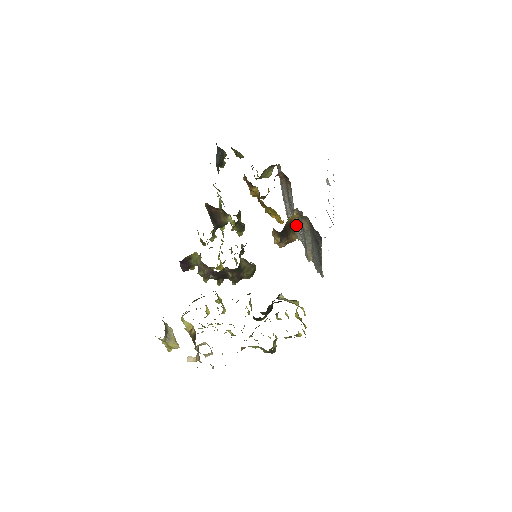
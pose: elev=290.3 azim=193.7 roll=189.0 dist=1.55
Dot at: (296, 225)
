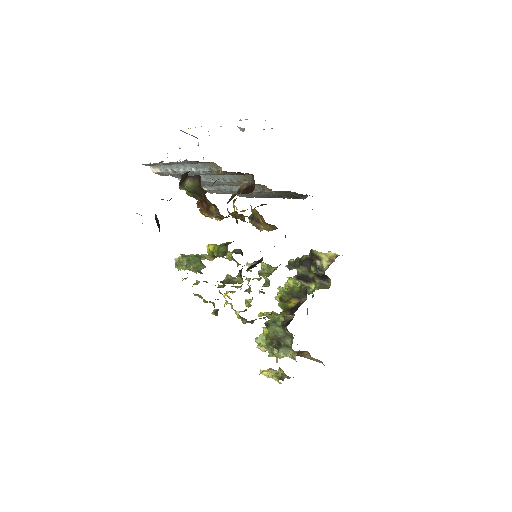
Dot at: occluded
